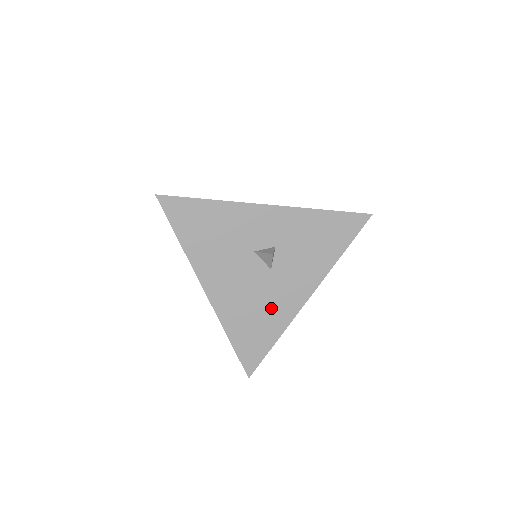
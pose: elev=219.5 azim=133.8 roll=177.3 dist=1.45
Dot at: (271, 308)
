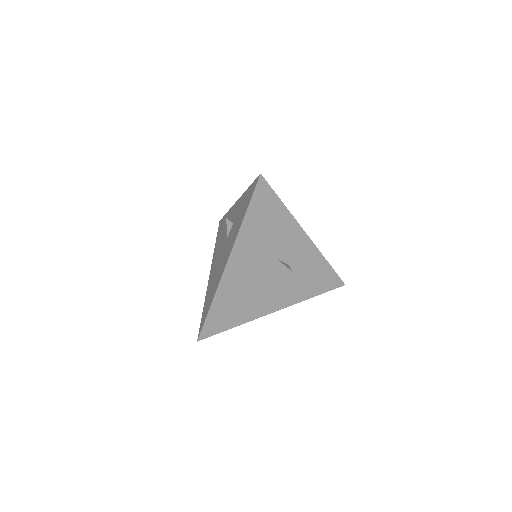
Dot at: (252, 302)
